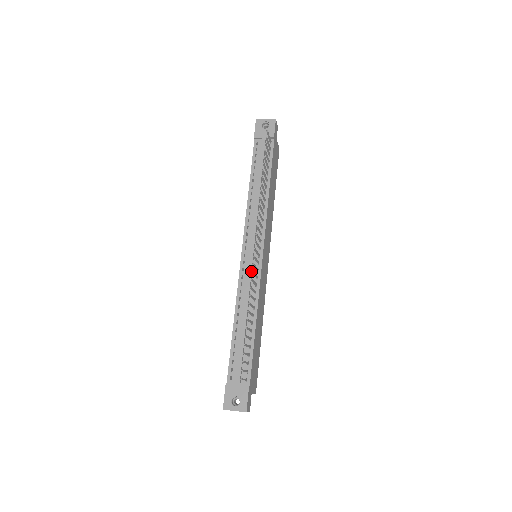
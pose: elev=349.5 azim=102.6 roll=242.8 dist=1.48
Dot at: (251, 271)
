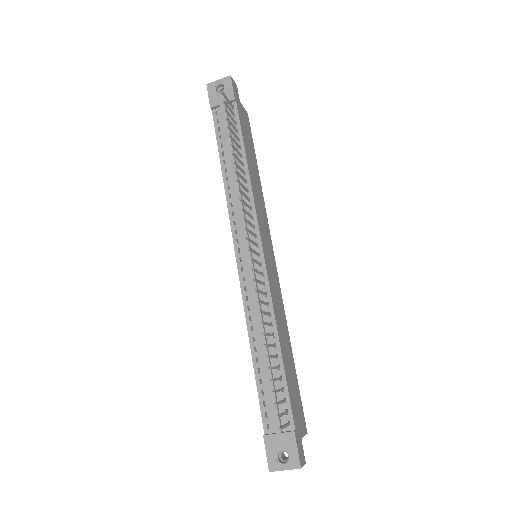
Dot at: occluded
